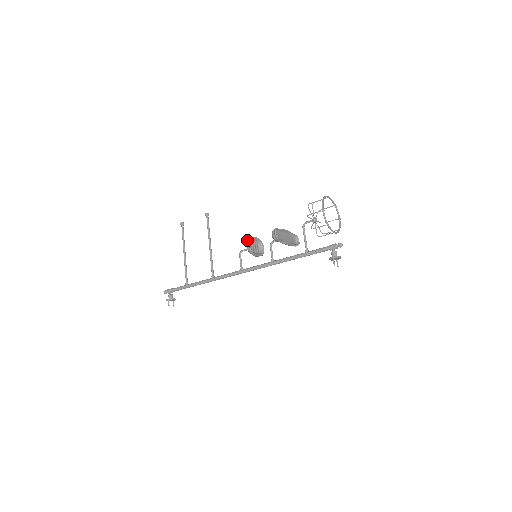
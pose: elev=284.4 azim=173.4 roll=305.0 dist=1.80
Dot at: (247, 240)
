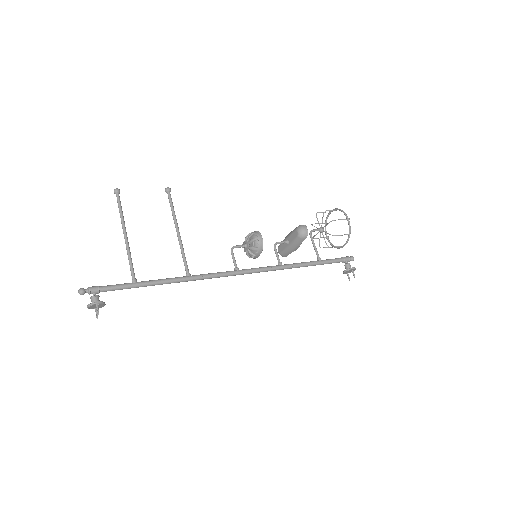
Dot at: (252, 233)
